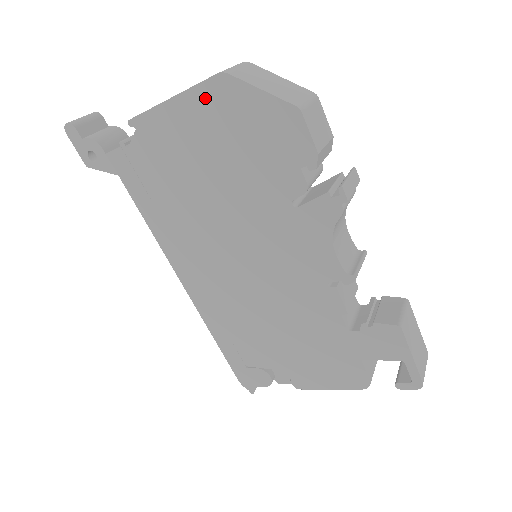
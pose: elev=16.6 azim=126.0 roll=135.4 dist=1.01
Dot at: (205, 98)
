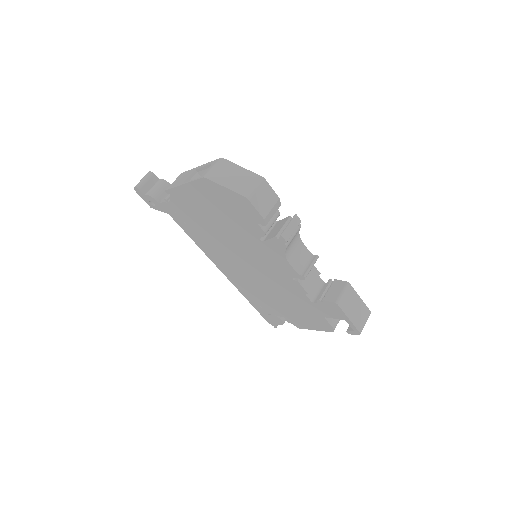
Dot at: (200, 187)
